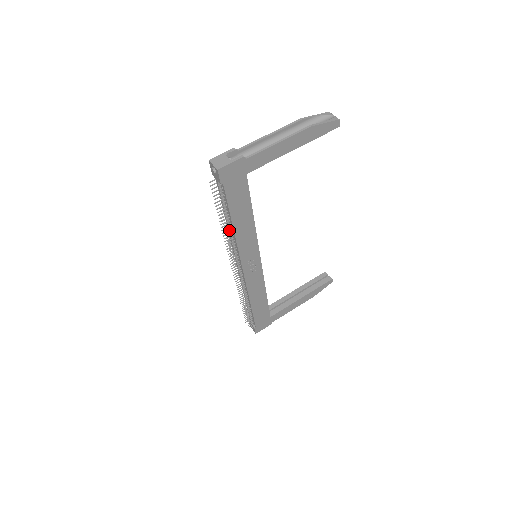
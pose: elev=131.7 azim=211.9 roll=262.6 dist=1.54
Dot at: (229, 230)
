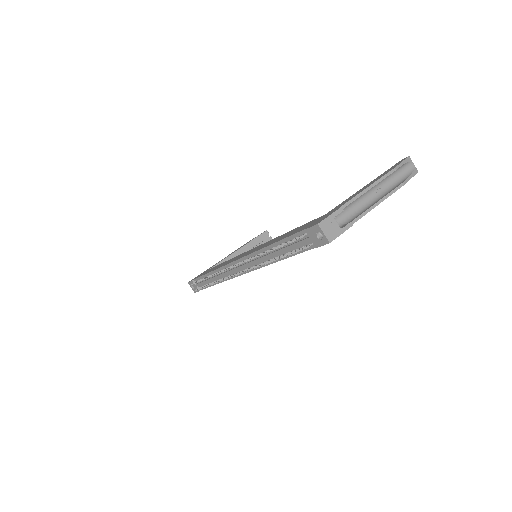
Dot at: (271, 260)
